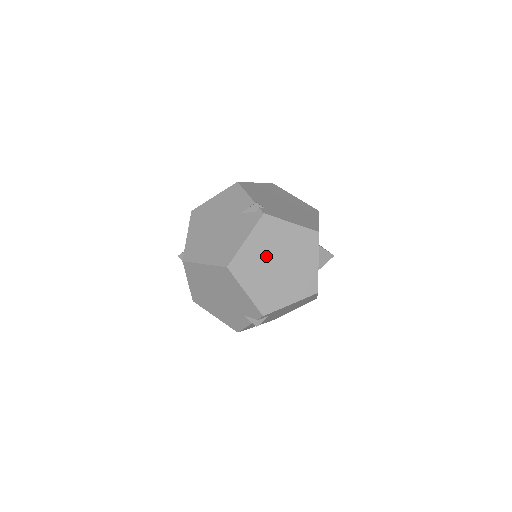
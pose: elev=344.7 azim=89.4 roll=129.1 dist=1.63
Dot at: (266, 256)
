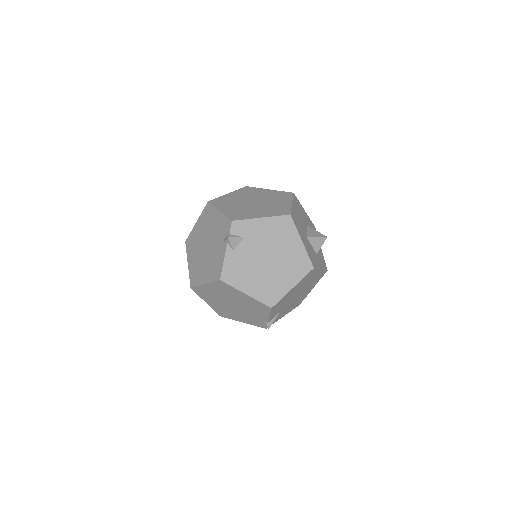
Dot at: (243, 199)
